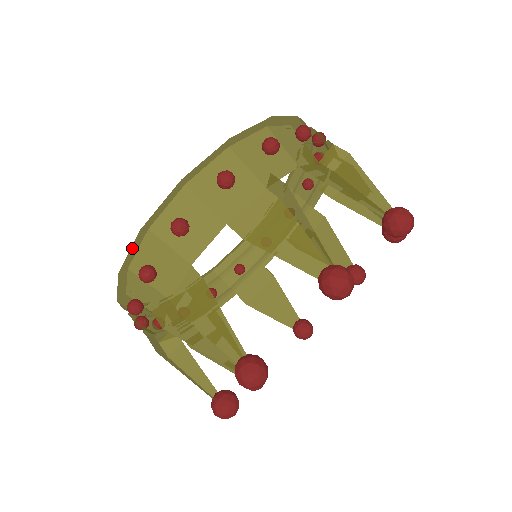
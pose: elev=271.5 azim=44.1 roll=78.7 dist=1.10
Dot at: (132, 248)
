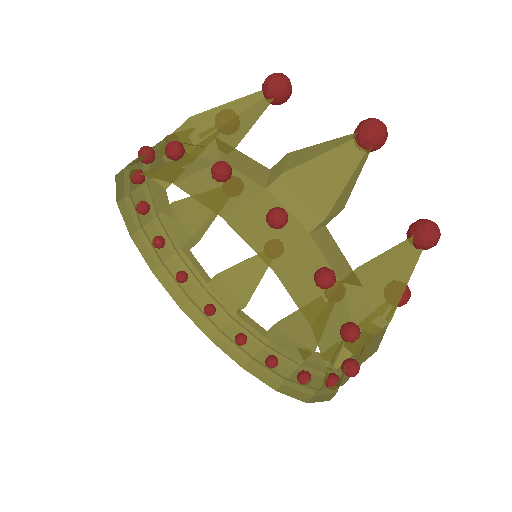
Dot at: (317, 401)
